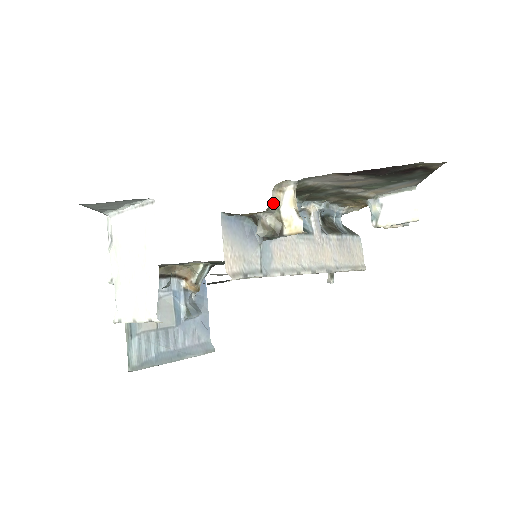
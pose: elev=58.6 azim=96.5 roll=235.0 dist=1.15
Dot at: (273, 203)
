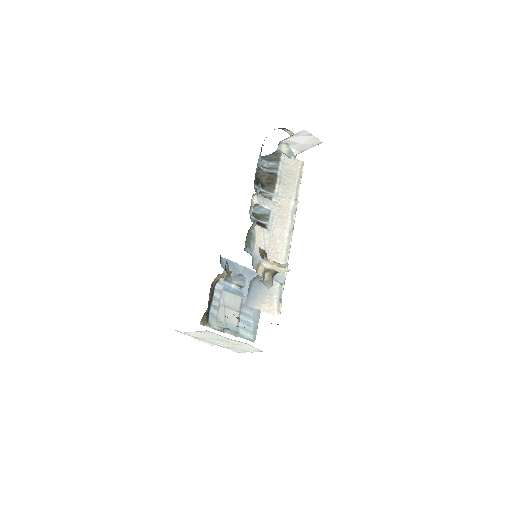
Dot at: (263, 275)
